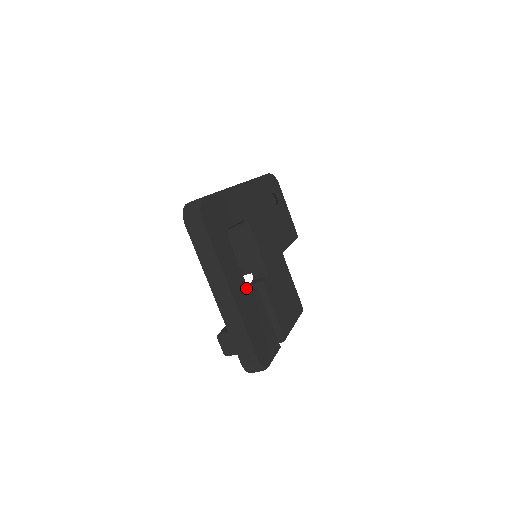
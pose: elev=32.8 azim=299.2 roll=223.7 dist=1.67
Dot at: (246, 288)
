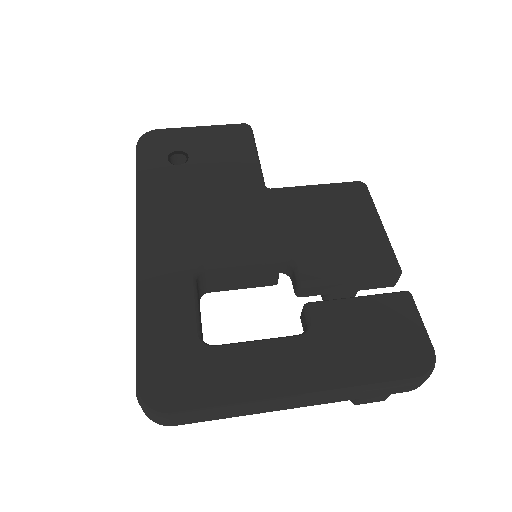
Dot at: (300, 341)
